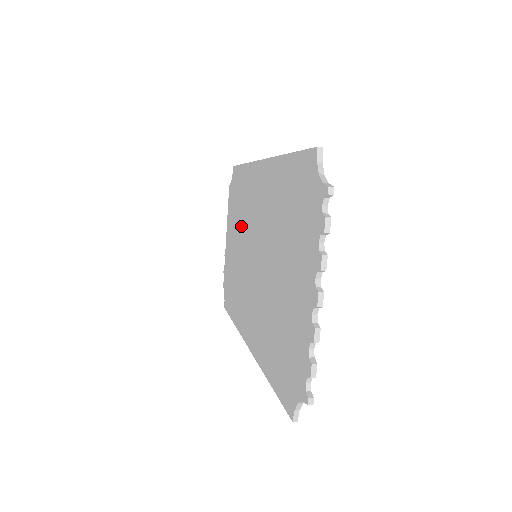
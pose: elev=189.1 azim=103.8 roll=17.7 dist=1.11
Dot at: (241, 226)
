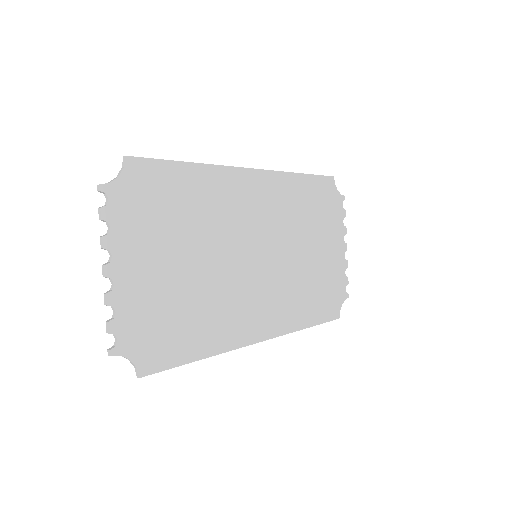
Dot at: (296, 232)
